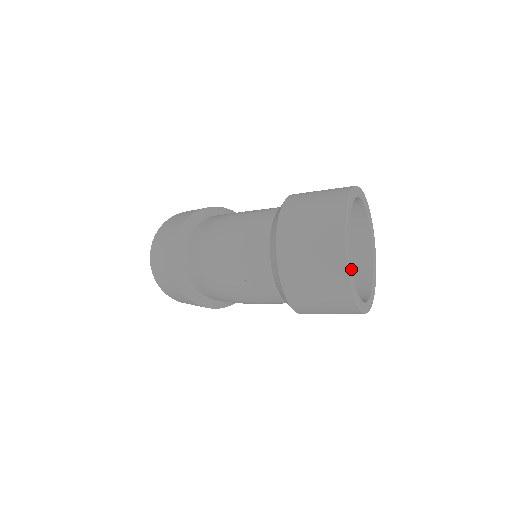
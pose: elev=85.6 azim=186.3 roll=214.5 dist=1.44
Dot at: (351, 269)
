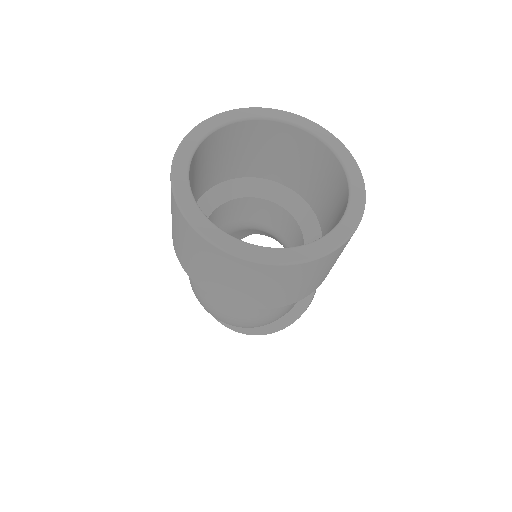
Dot at: (236, 246)
